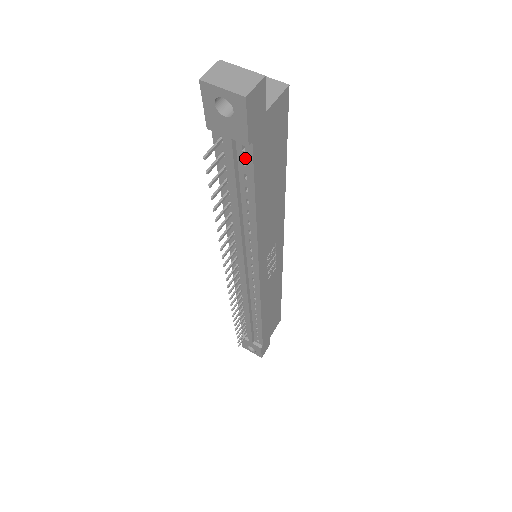
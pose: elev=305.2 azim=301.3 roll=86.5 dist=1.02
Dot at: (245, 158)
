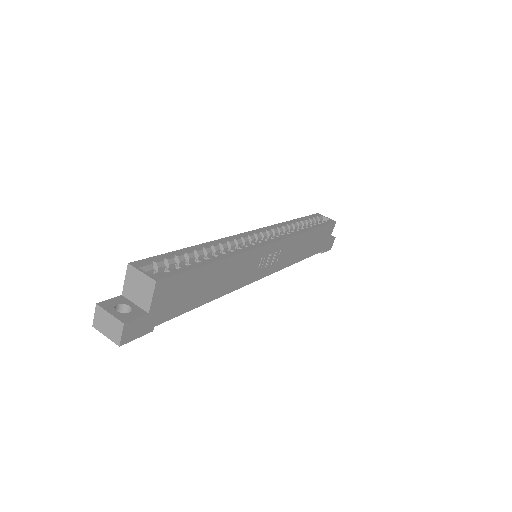
Dot at: occluded
